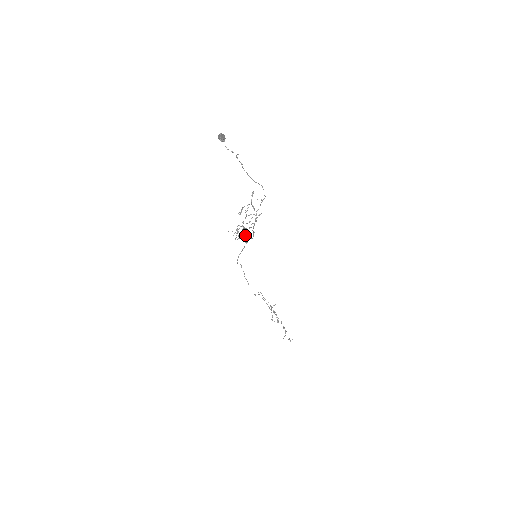
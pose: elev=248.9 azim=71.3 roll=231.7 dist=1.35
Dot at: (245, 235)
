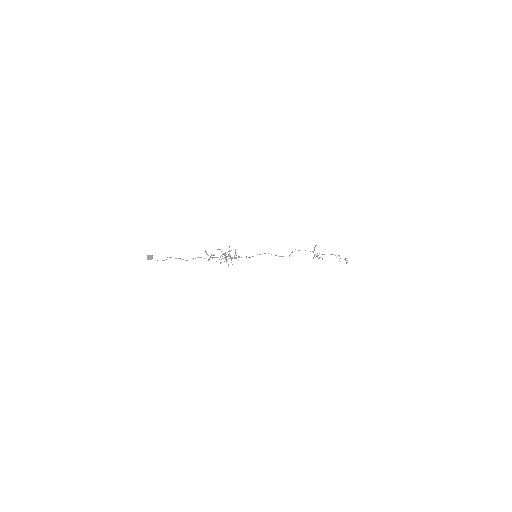
Dot at: occluded
